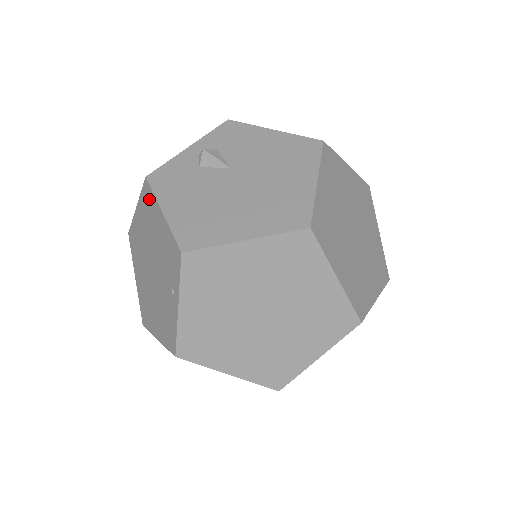
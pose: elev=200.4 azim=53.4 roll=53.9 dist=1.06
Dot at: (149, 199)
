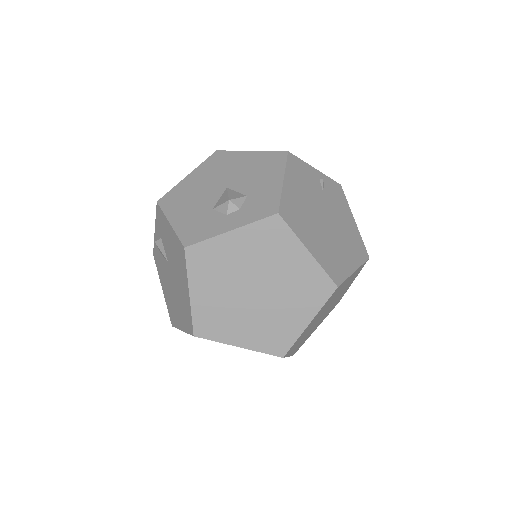
Dot at: occluded
